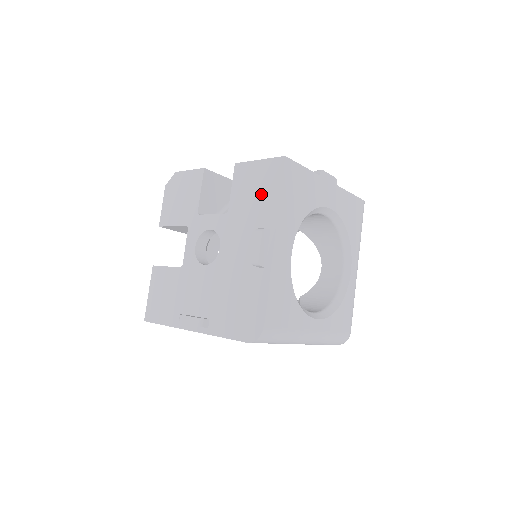
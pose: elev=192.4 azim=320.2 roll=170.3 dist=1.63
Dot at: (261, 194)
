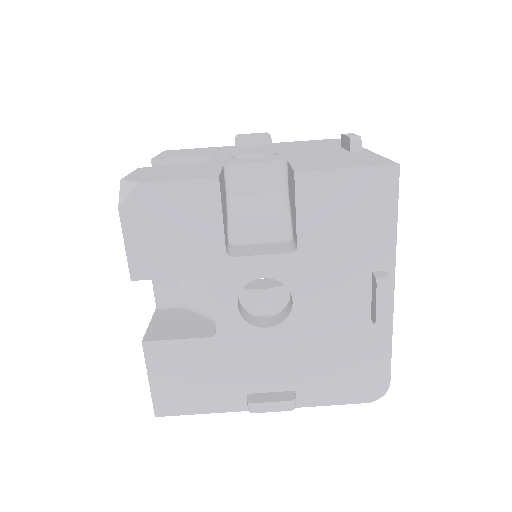
Dot at: (361, 222)
